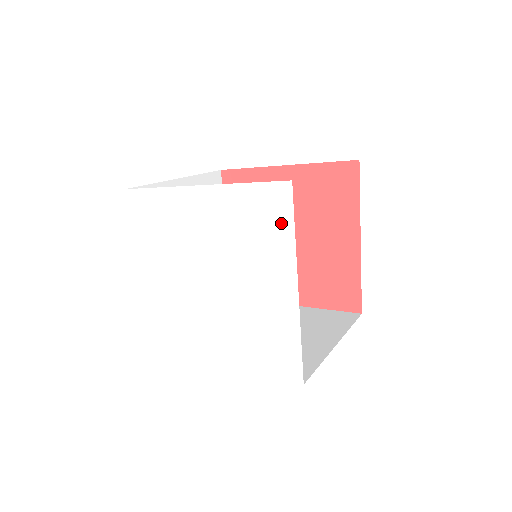
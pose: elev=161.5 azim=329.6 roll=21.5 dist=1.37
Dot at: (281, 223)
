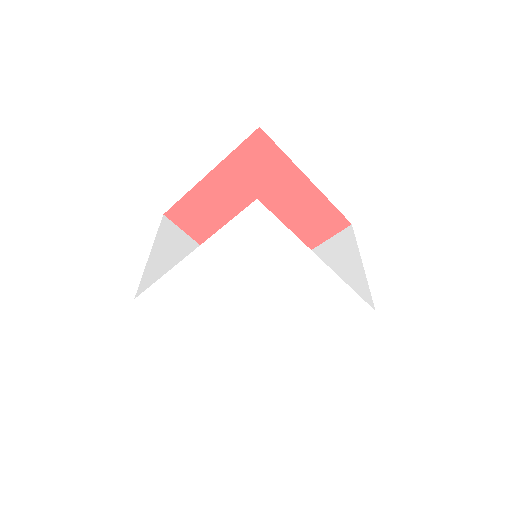
Dot at: (342, 320)
